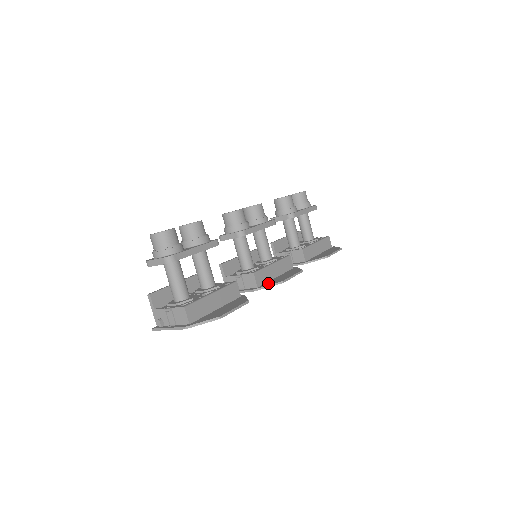
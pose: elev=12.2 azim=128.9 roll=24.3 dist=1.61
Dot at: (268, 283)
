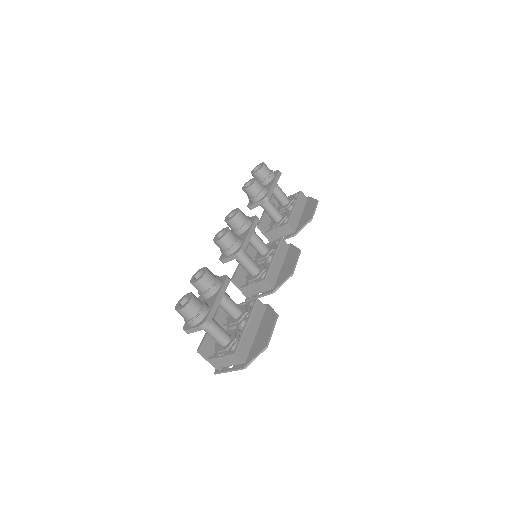
Dot at: (280, 280)
